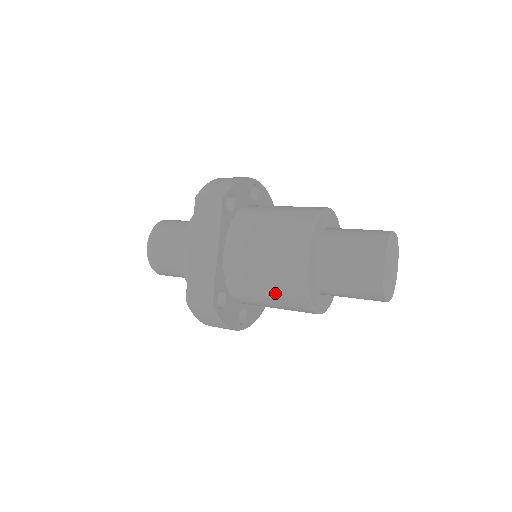
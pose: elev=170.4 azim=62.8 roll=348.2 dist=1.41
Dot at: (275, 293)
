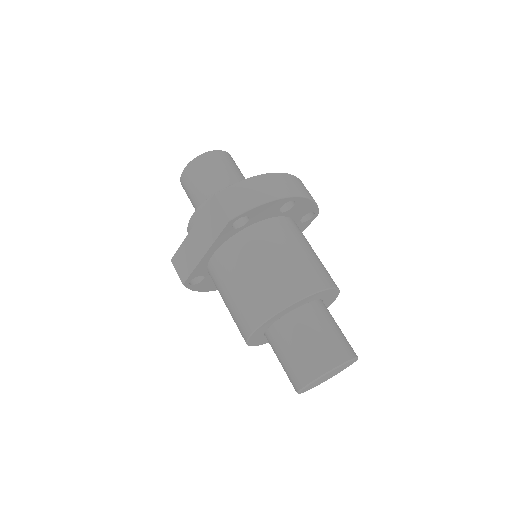
Dot at: (231, 315)
